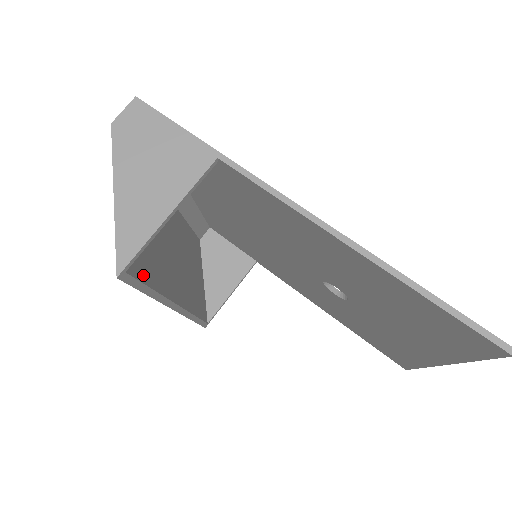
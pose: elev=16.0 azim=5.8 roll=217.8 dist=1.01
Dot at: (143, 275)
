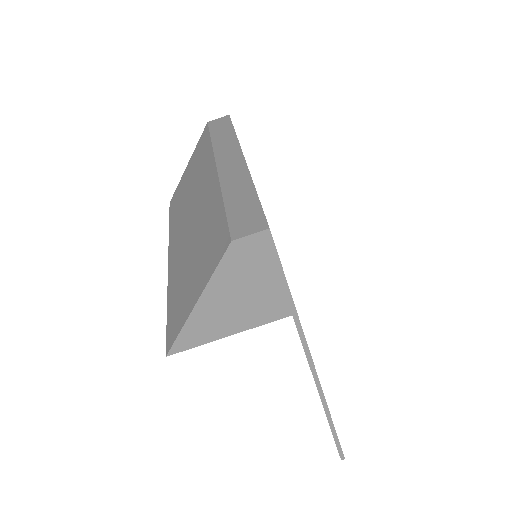
Dot at: occluded
